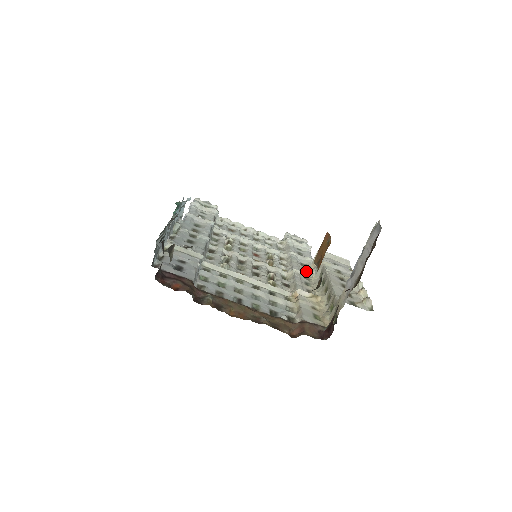
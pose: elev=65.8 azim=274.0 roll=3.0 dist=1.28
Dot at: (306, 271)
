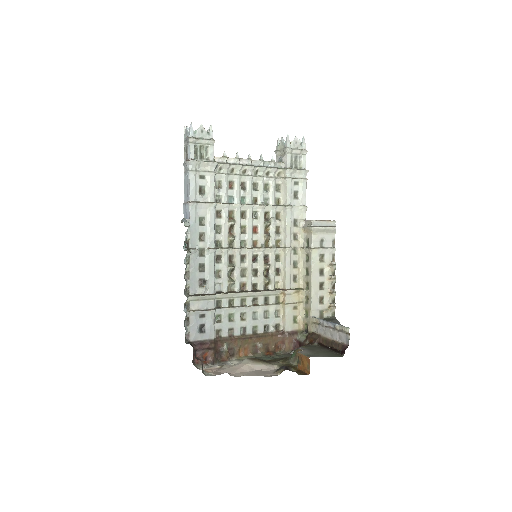
Dot at: (297, 235)
